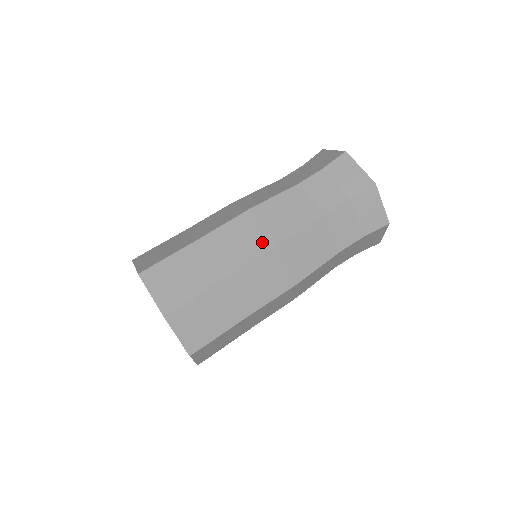
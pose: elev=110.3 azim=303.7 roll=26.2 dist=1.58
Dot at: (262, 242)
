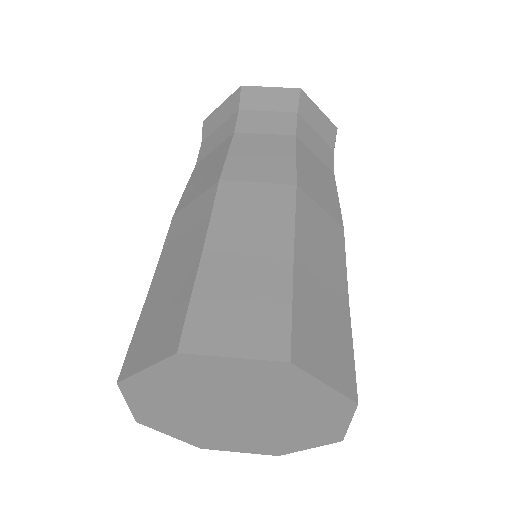
Dot at: (335, 228)
